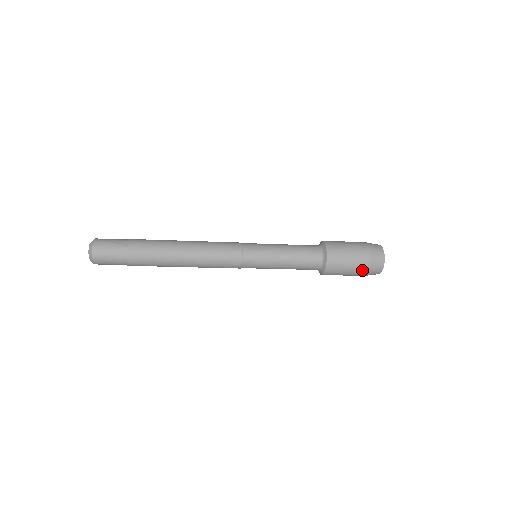
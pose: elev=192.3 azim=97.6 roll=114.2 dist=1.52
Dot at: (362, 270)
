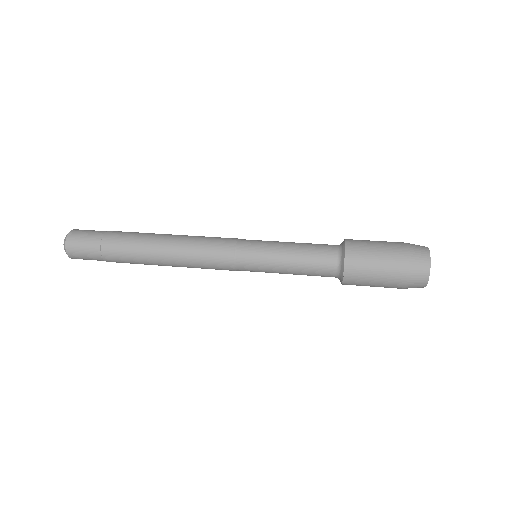
Dot at: (394, 287)
